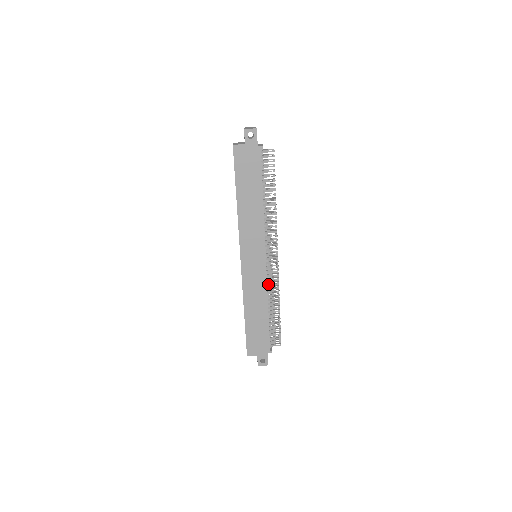
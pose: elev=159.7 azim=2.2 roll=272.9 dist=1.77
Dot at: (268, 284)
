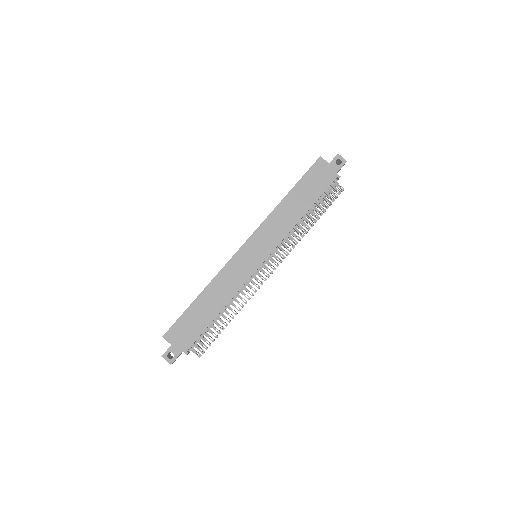
Dot at: (244, 287)
